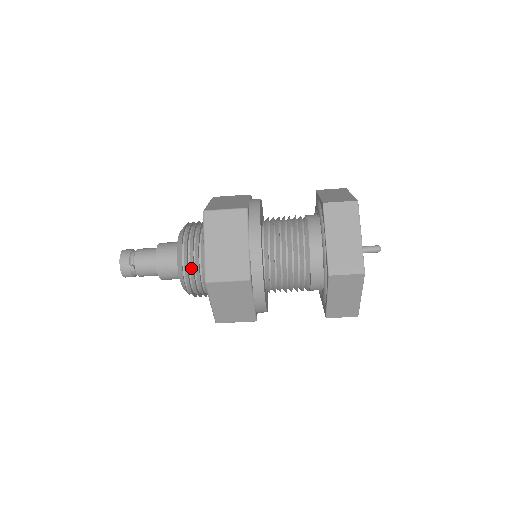
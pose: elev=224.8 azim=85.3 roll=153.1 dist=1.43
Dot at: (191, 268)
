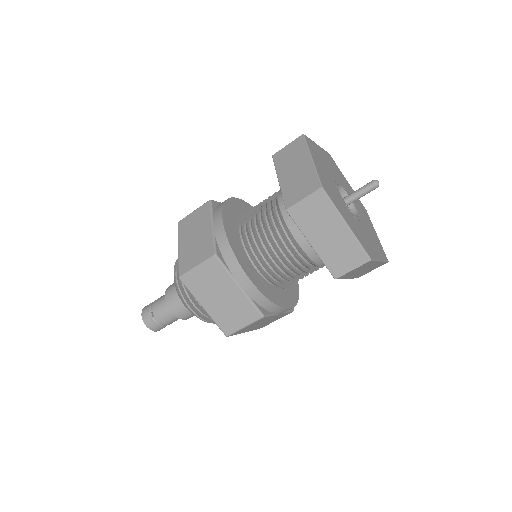
Dot at: occluded
